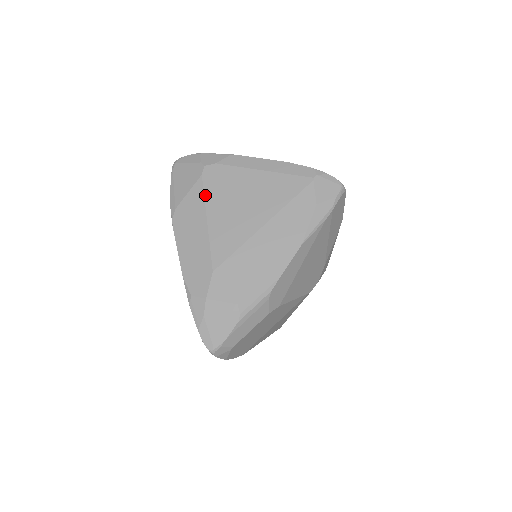
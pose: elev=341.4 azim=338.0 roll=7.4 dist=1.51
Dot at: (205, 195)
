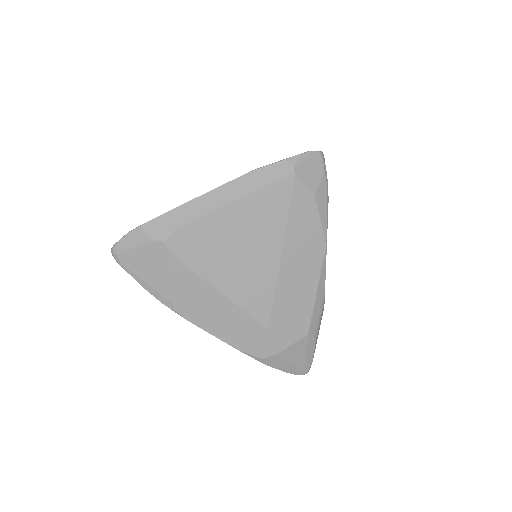
Dot at: (195, 271)
